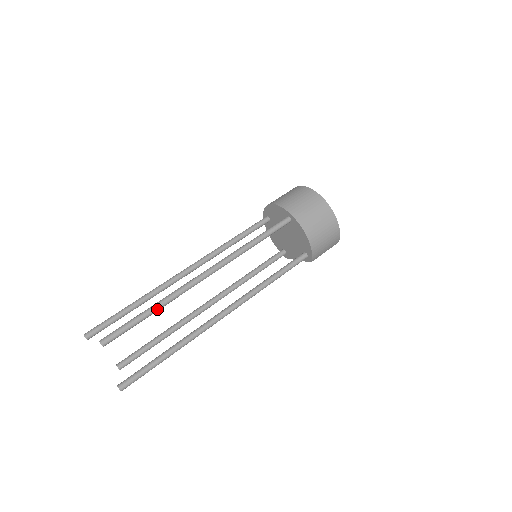
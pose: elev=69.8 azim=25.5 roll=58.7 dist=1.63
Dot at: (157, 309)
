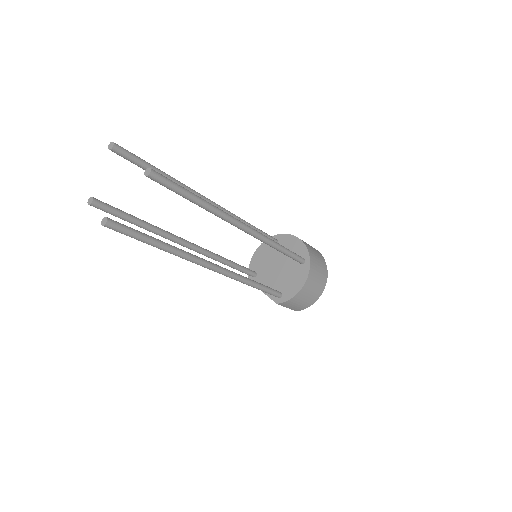
Dot at: (202, 205)
